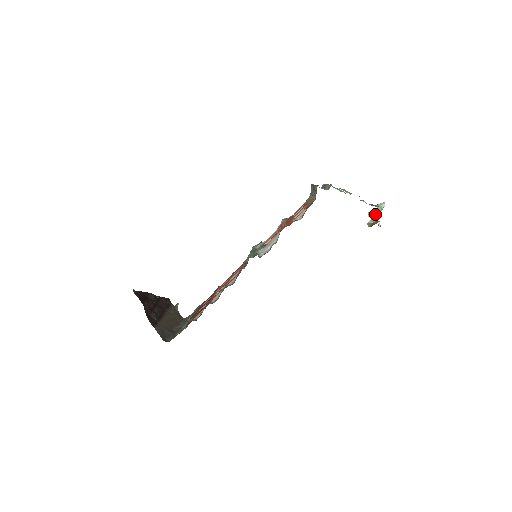
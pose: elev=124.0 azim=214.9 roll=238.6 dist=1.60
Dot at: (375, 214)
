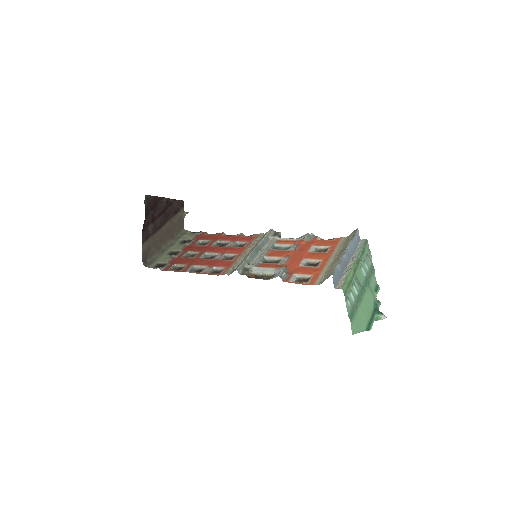
Dot at: occluded
